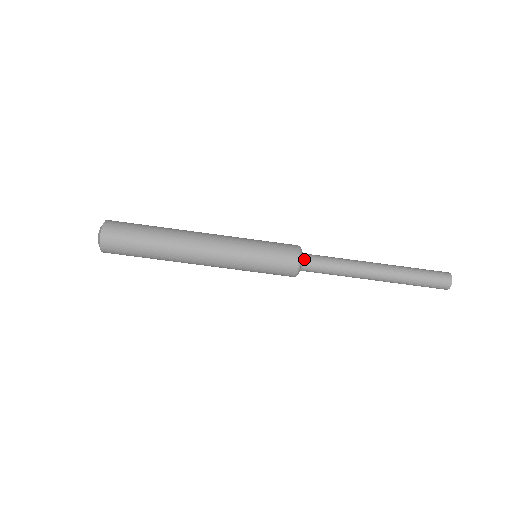
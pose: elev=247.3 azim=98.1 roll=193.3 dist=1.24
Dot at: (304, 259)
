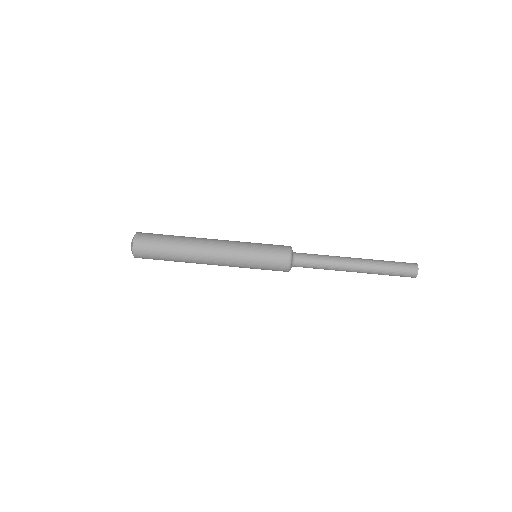
Dot at: (294, 252)
